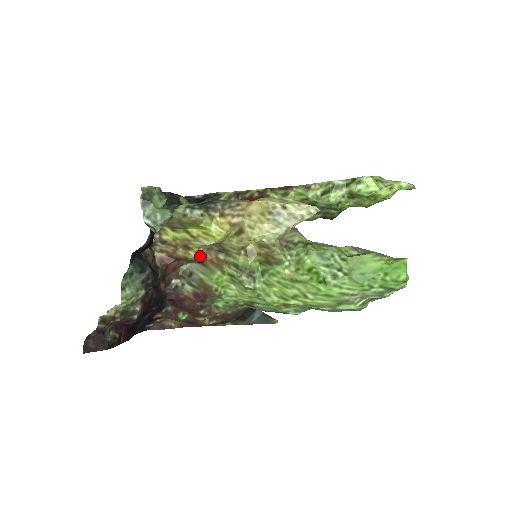
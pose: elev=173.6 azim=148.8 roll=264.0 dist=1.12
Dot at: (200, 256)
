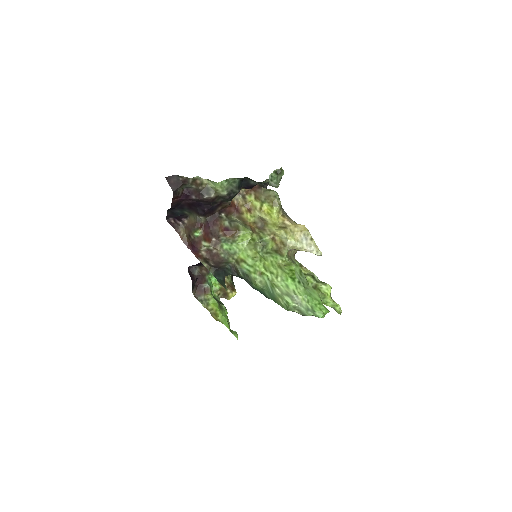
Dot at: (249, 220)
